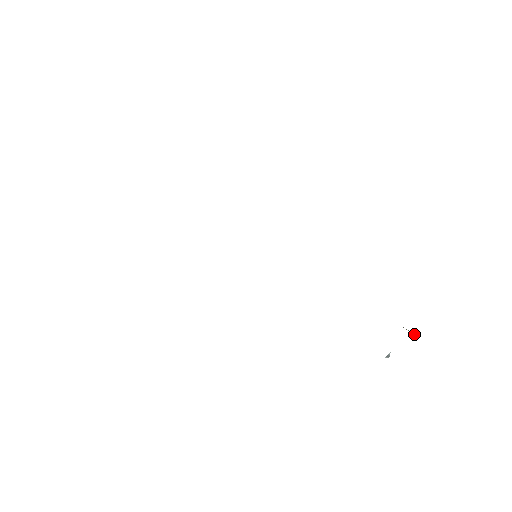
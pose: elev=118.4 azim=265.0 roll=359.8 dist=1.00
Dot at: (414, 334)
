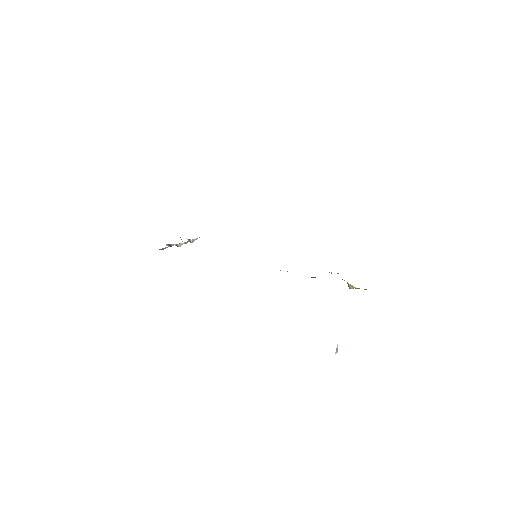
Dot at: (350, 285)
